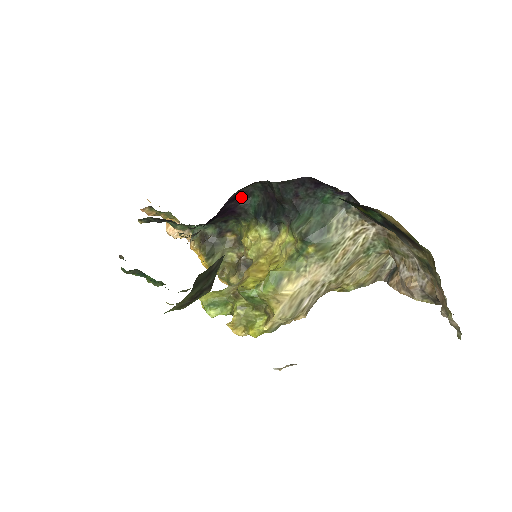
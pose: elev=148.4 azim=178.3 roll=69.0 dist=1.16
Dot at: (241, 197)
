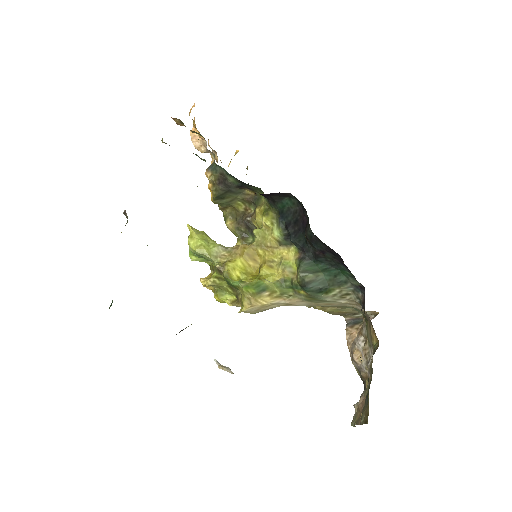
Dot at: (277, 194)
